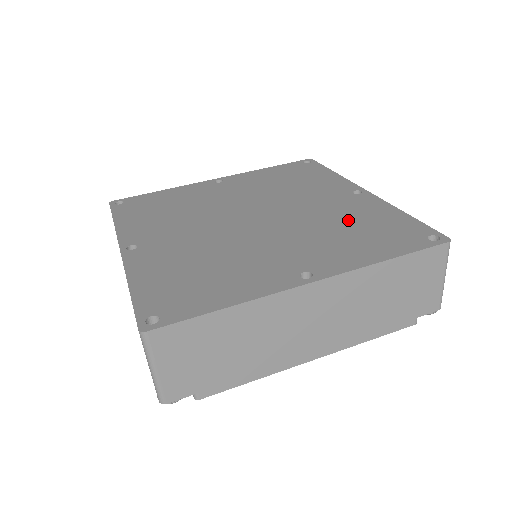
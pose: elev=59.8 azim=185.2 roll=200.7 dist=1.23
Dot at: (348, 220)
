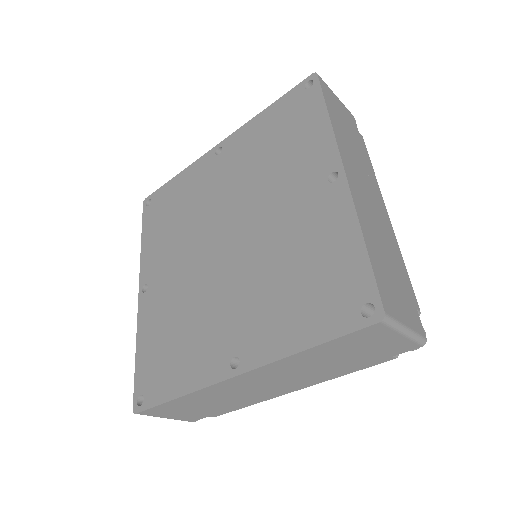
Dot at: (299, 254)
